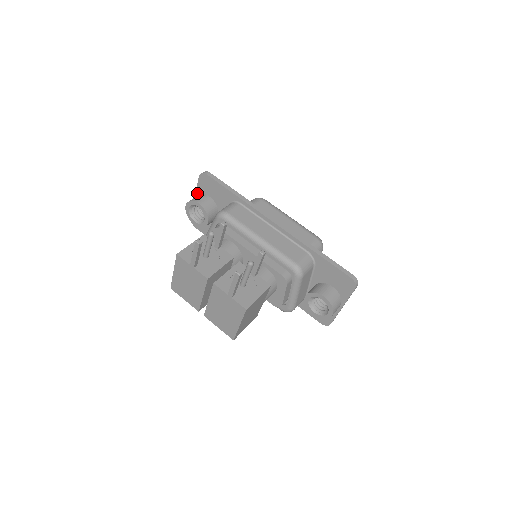
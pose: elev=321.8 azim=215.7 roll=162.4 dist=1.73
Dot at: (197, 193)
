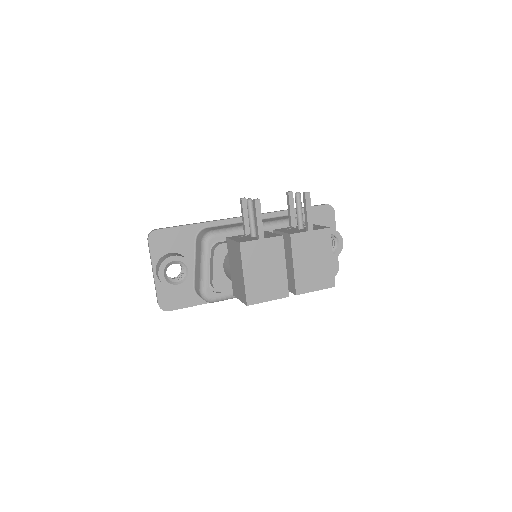
Dot at: (154, 263)
